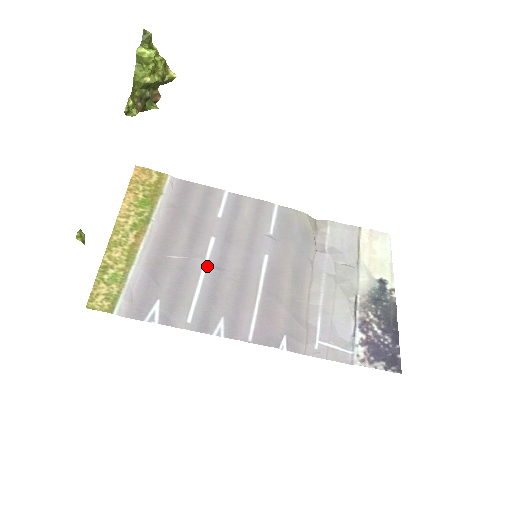
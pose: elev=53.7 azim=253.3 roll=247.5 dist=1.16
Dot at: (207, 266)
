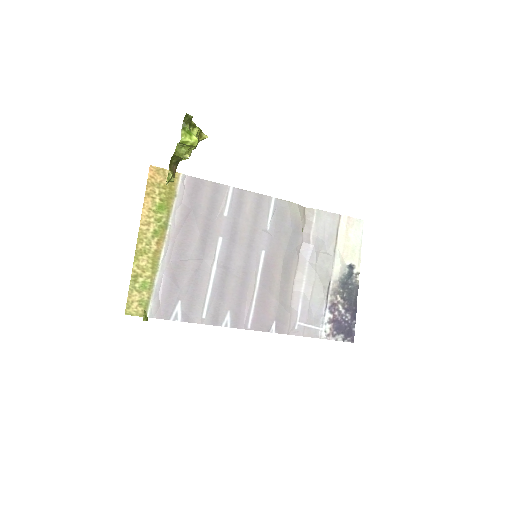
Dot at: (216, 266)
